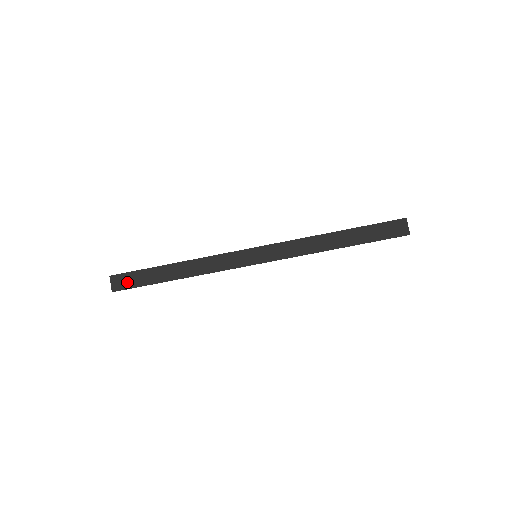
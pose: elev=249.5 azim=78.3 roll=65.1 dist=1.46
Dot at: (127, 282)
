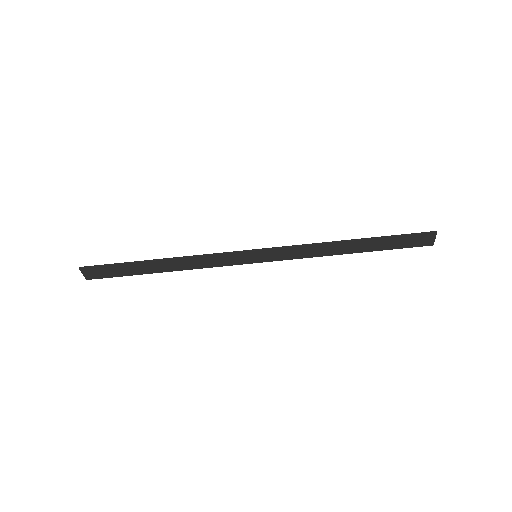
Dot at: (103, 273)
